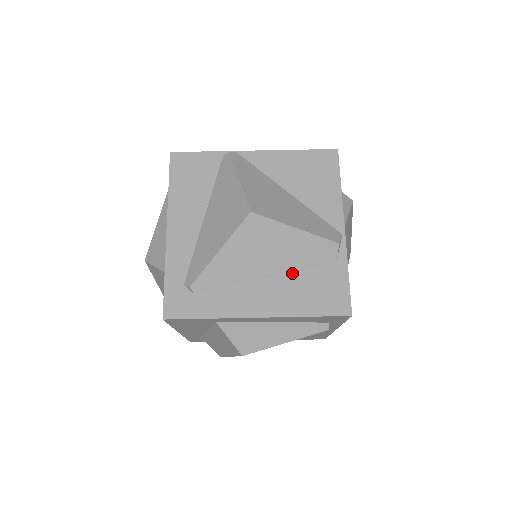
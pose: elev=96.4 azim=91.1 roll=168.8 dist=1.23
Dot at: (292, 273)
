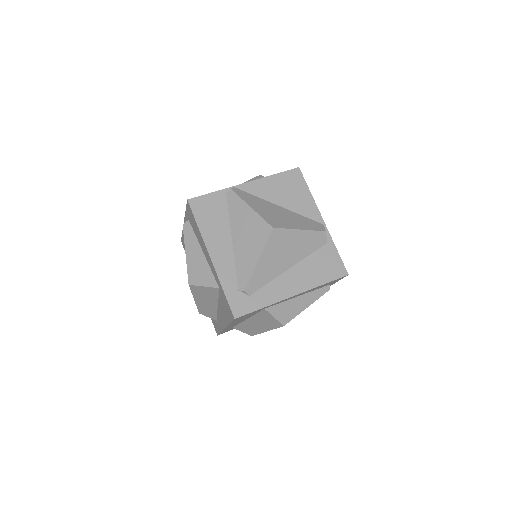
Dot at: (303, 260)
